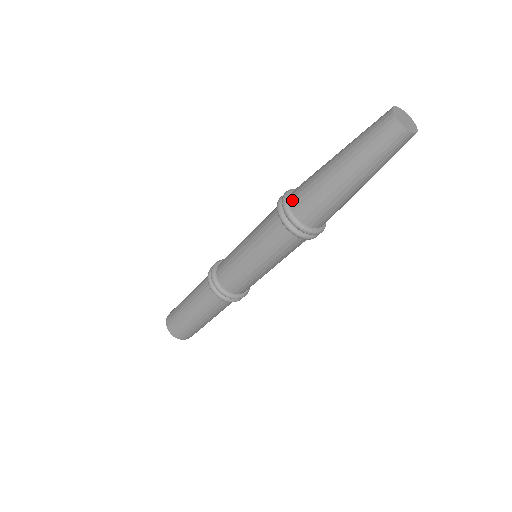
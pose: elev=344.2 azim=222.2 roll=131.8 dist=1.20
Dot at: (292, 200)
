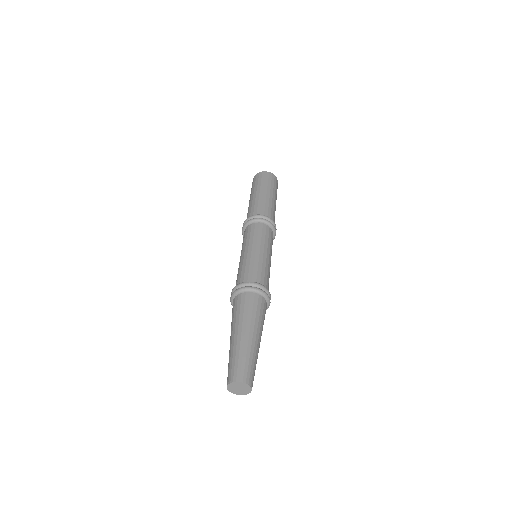
Dot at: (234, 300)
